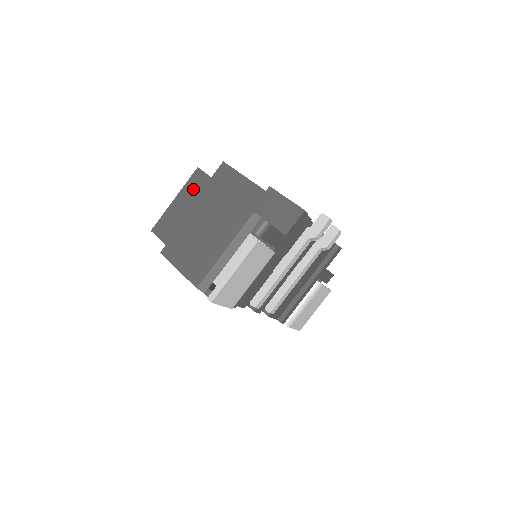
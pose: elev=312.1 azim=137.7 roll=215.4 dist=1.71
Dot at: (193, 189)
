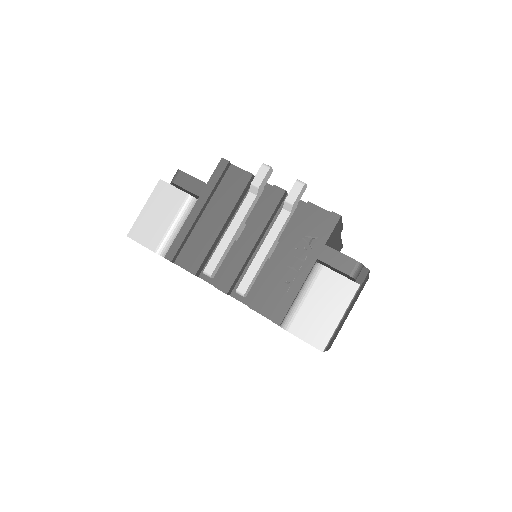
Dot at: occluded
